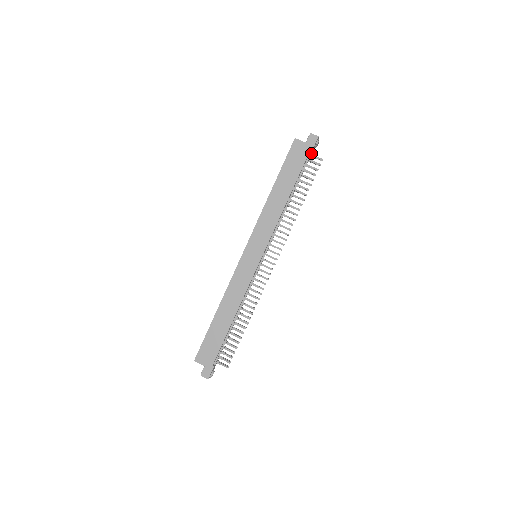
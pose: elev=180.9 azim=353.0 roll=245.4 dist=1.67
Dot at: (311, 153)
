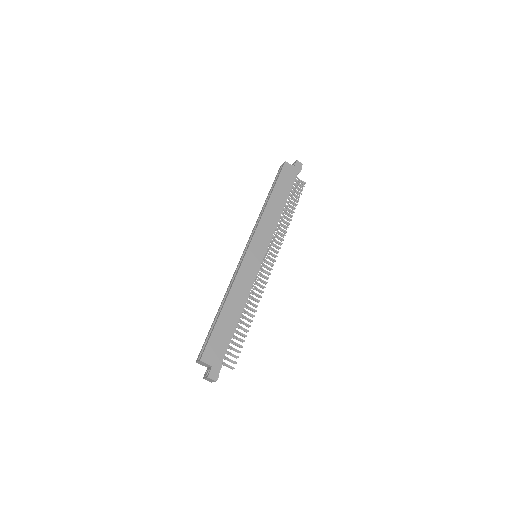
Dot at: (296, 176)
